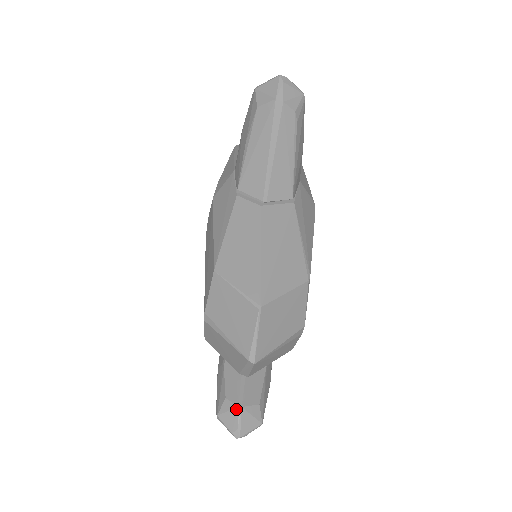
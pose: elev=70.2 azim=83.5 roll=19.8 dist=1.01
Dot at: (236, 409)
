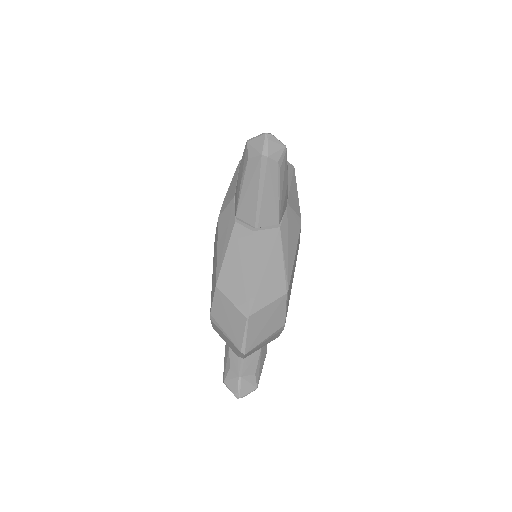
Dot at: (237, 378)
